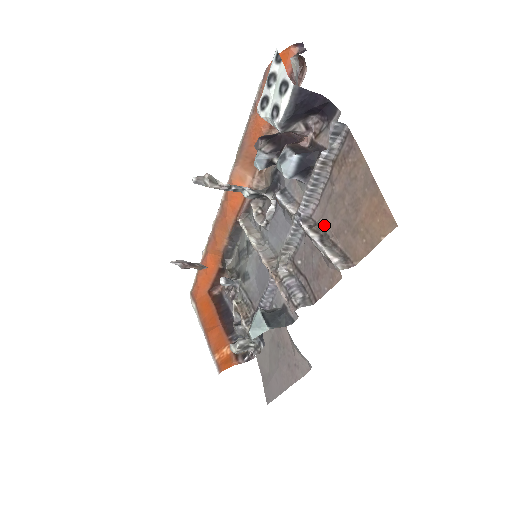
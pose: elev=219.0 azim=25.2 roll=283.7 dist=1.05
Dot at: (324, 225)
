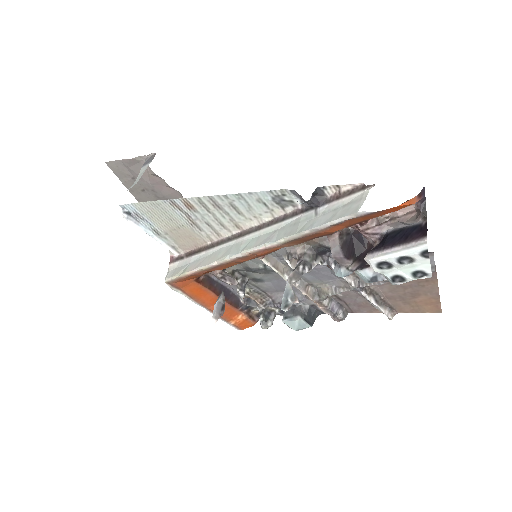
Dot at: (378, 291)
